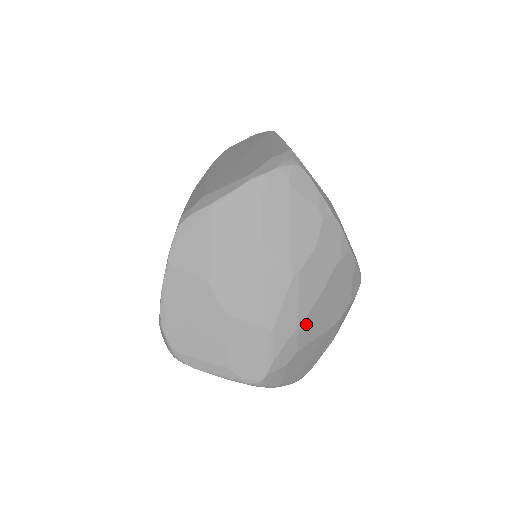
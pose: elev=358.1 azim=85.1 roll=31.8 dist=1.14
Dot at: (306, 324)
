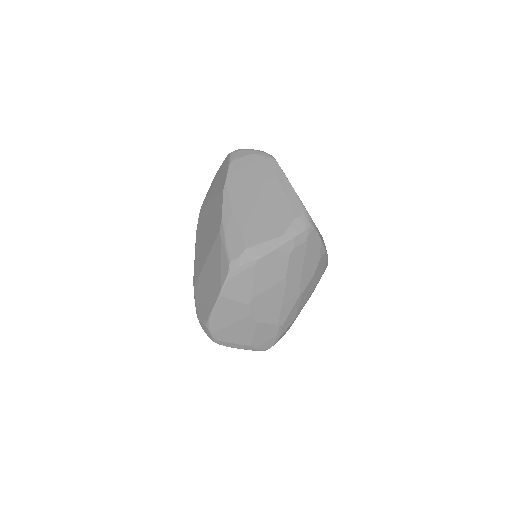
Dot at: (298, 314)
